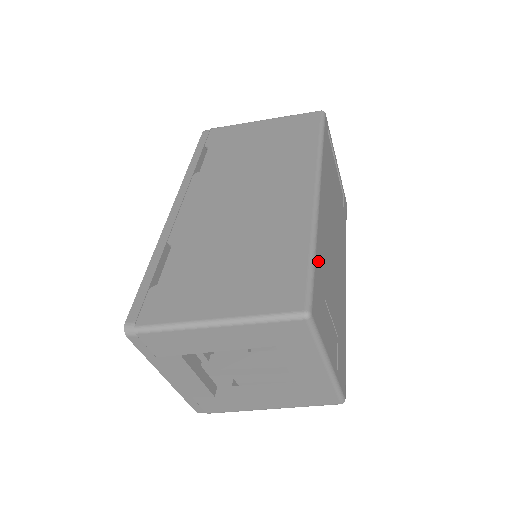
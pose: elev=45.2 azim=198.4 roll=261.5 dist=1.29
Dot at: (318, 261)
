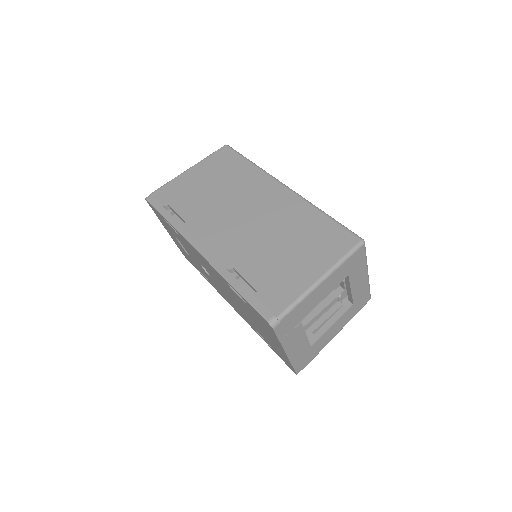
Dot at: occluded
